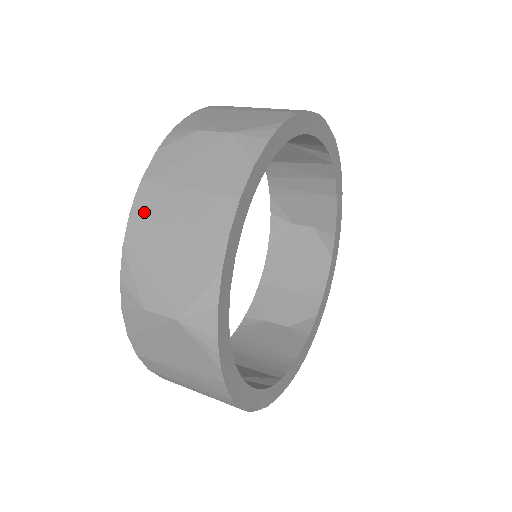
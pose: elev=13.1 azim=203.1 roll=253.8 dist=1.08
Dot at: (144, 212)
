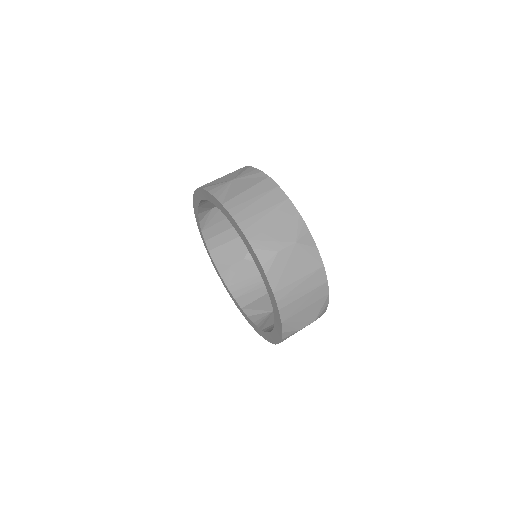
Dot at: (286, 304)
